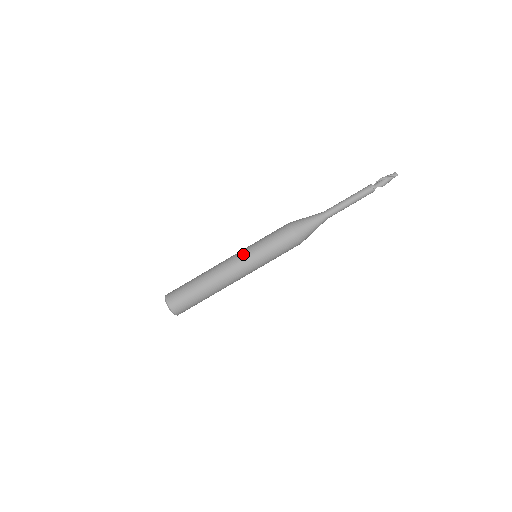
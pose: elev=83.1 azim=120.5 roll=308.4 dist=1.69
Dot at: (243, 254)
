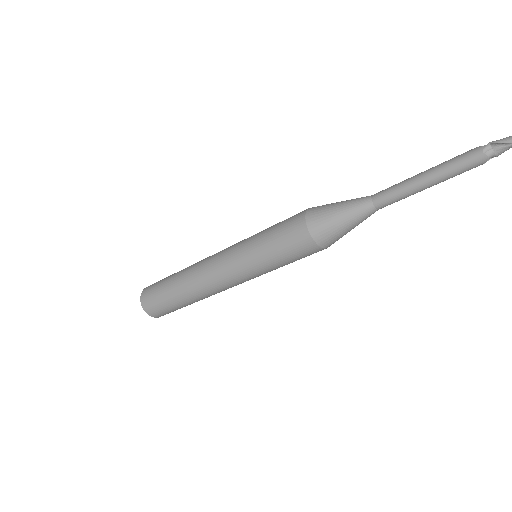
Dot at: (247, 280)
